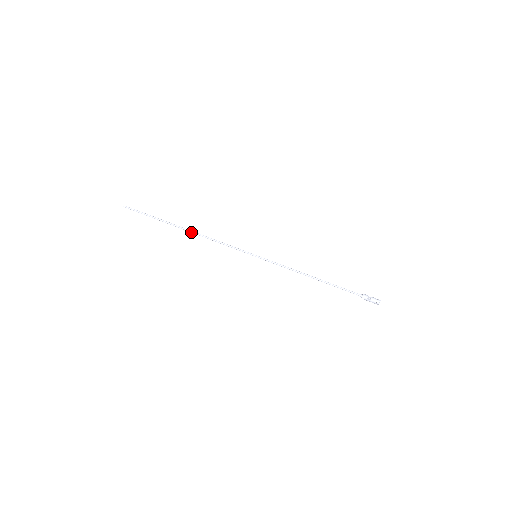
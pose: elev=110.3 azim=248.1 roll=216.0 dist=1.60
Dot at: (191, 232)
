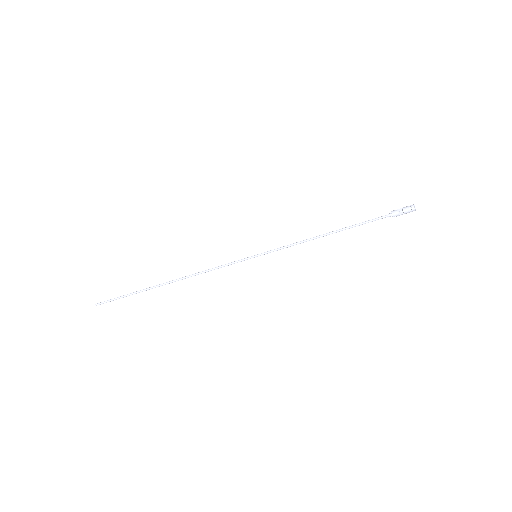
Dot at: occluded
